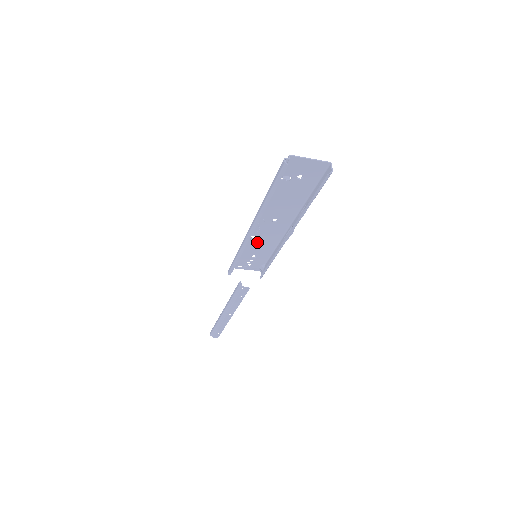
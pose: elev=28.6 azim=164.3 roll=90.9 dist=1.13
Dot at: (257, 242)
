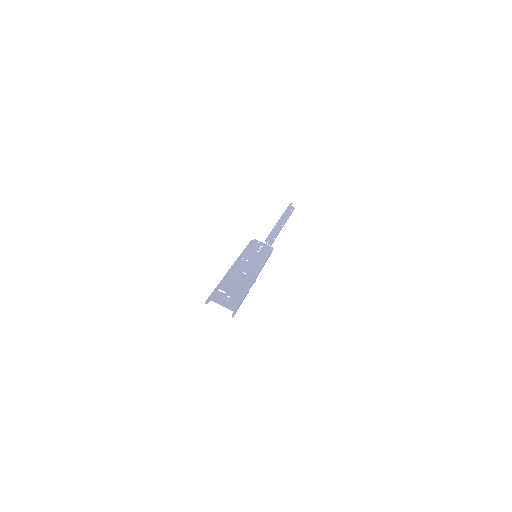
Dot at: (250, 259)
